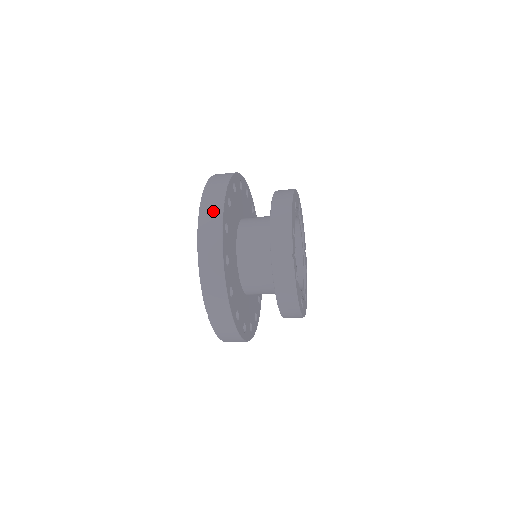
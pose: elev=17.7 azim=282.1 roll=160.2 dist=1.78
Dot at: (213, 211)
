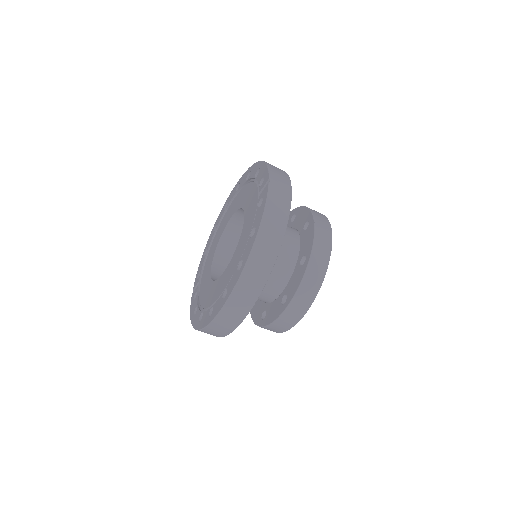
Dot at: occluded
